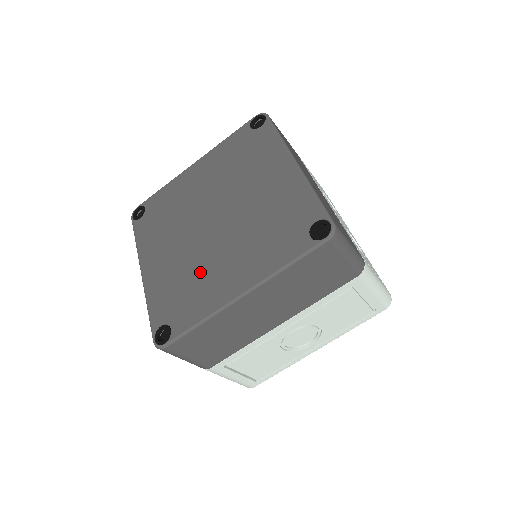
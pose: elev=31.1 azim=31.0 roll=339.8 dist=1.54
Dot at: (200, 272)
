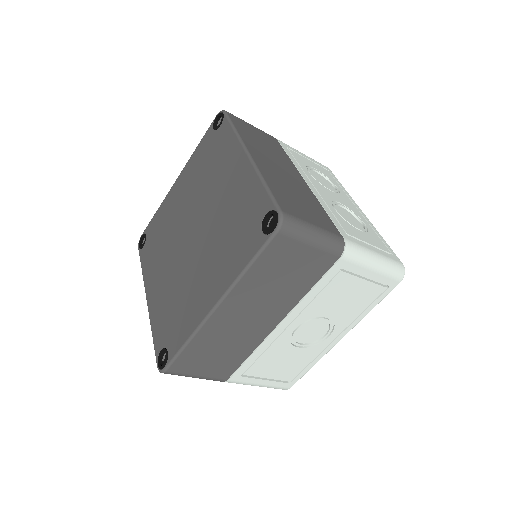
Dot at: (184, 290)
